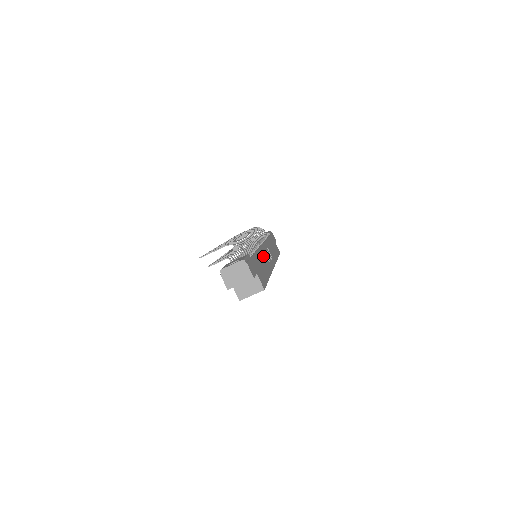
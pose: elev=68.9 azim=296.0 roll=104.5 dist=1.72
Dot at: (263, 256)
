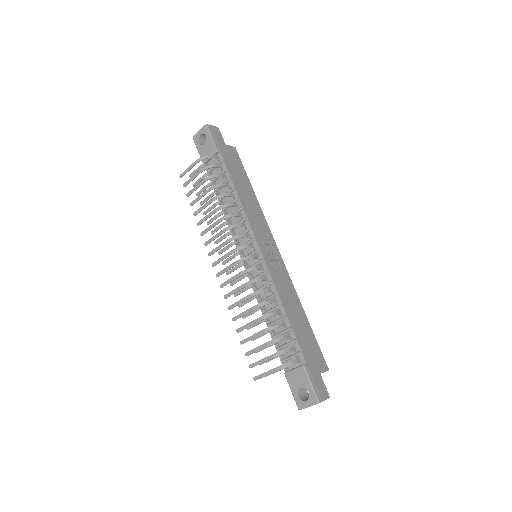
Dot at: (283, 290)
